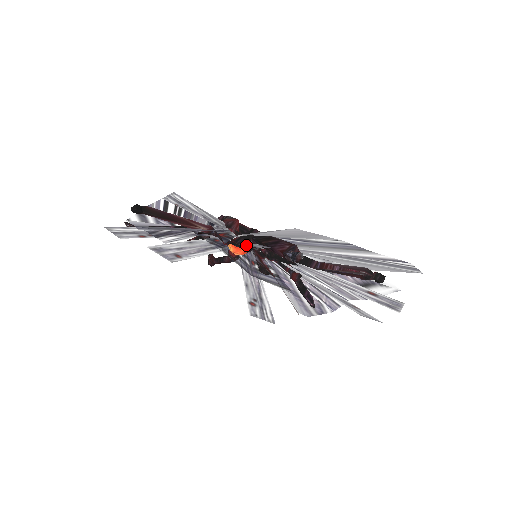
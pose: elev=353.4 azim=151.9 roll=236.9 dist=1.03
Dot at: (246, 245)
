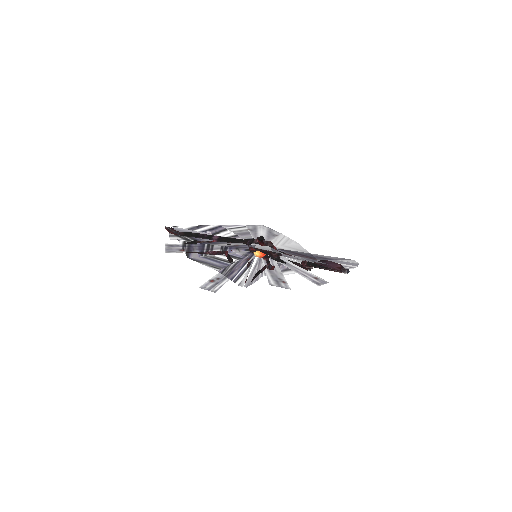
Dot at: (280, 255)
